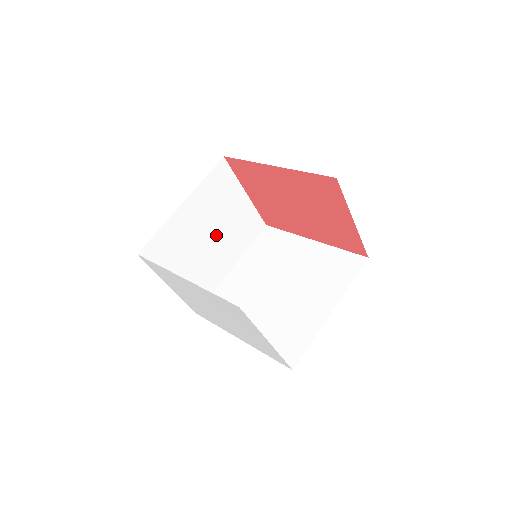
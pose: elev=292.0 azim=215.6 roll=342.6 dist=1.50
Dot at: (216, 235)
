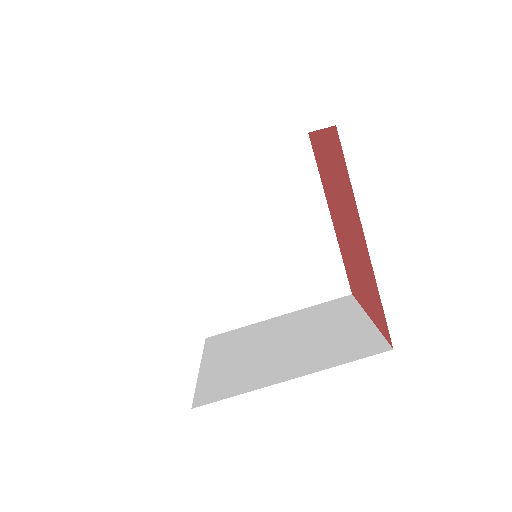
Dot at: occluded
